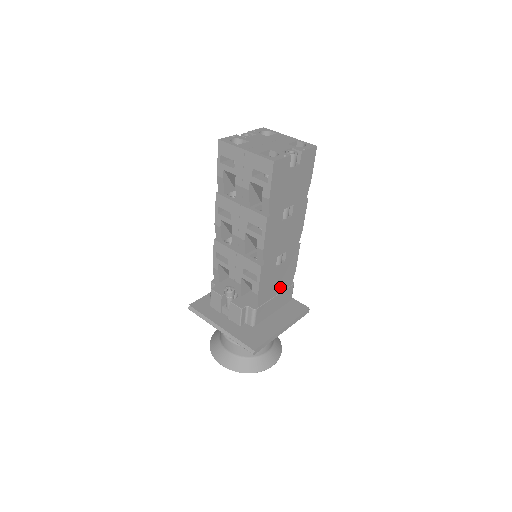
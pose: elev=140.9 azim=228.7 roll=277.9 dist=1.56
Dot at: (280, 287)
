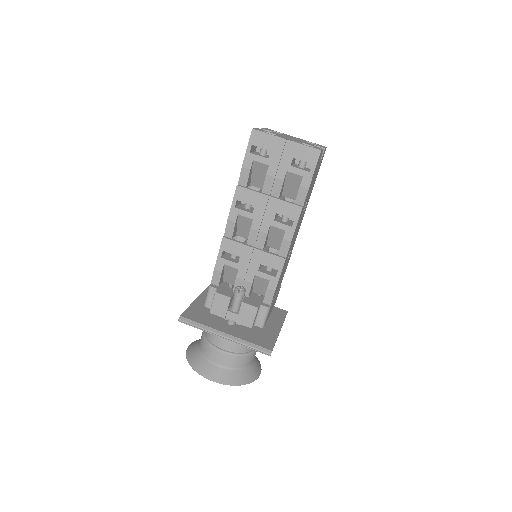
Dot at: (278, 287)
